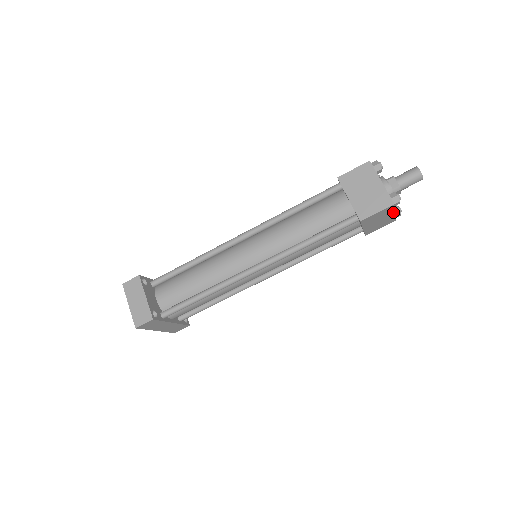
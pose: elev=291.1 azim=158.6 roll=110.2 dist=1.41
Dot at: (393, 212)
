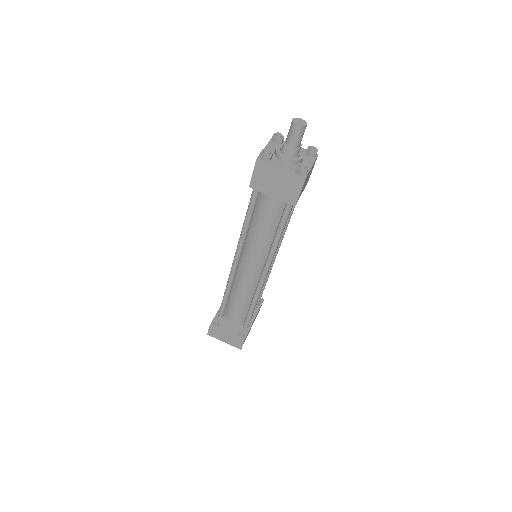
Dot at: (310, 169)
